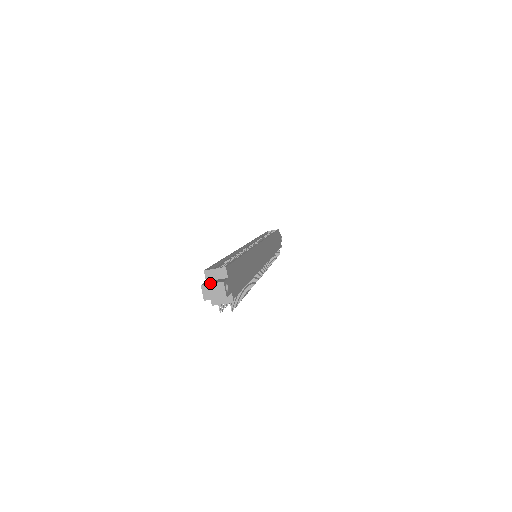
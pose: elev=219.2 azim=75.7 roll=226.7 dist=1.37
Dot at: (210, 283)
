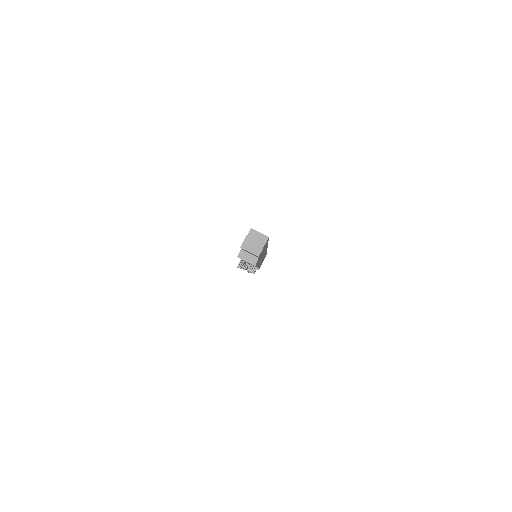
Dot at: (254, 239)
